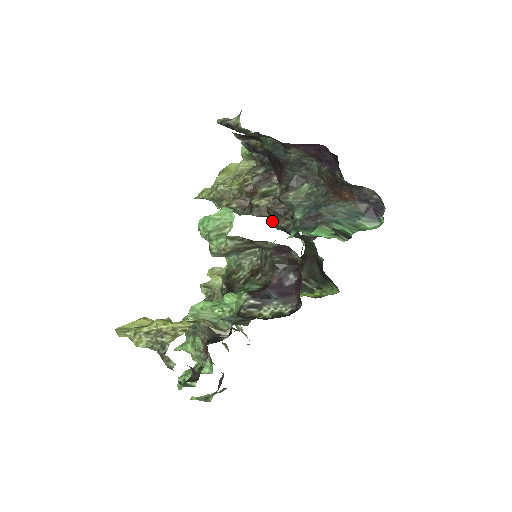
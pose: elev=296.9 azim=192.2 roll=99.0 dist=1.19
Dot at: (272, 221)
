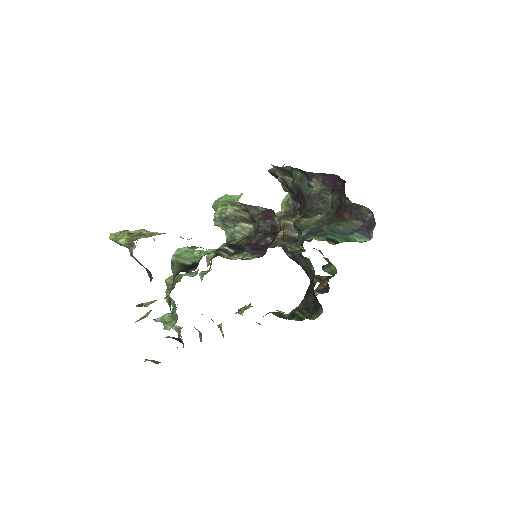
Dot at: occluded
